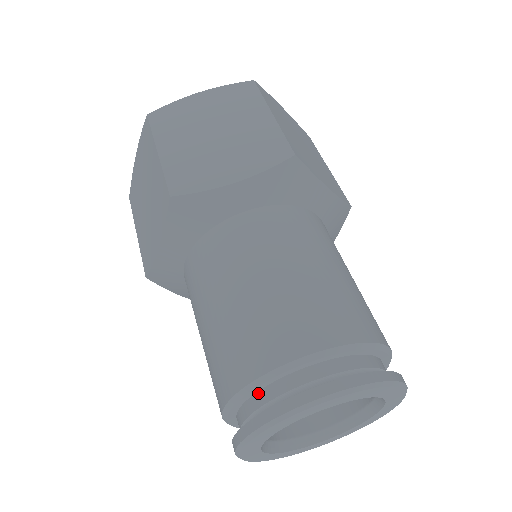
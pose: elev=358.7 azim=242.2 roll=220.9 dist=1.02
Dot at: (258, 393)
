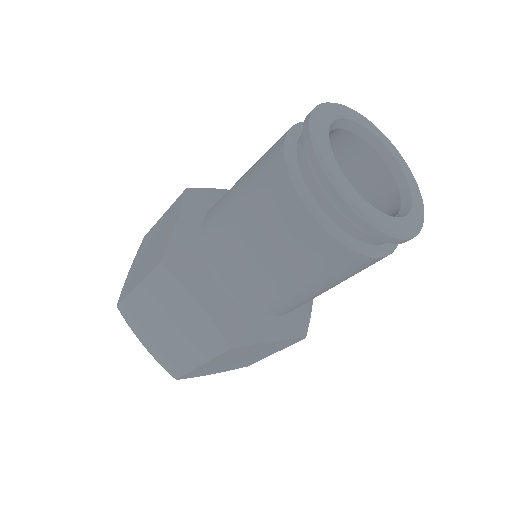
Dot at: occluded
